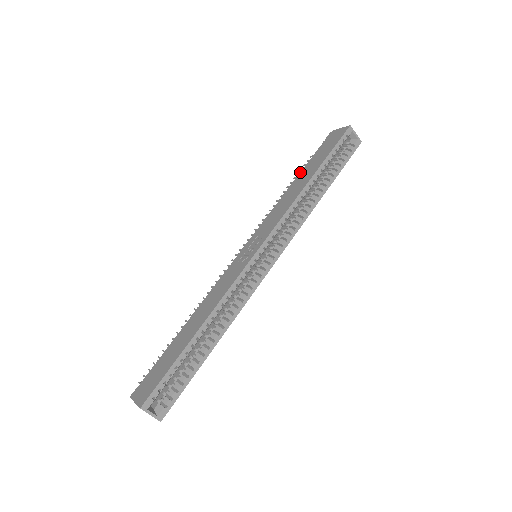
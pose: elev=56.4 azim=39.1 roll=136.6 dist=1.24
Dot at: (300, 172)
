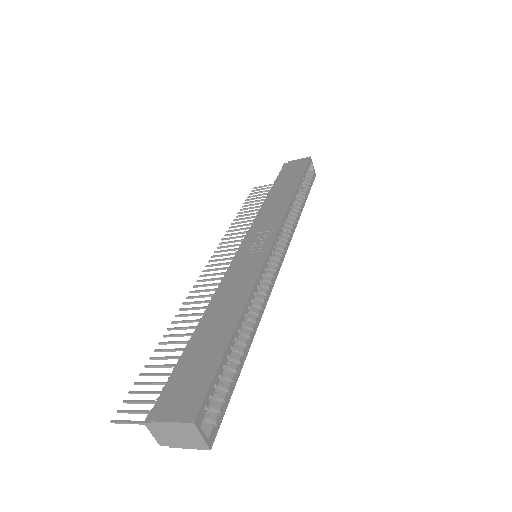
Dot at: (271, 188)
